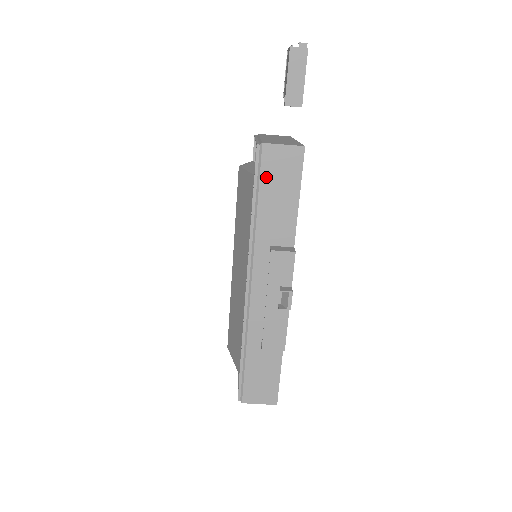
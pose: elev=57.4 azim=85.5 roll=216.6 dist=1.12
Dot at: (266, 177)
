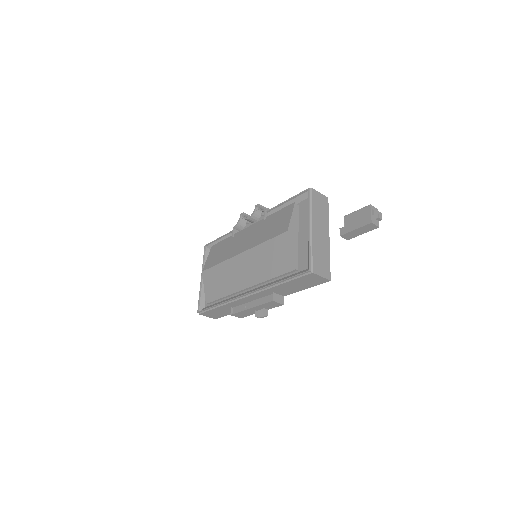
Dot at: (300, 280)
